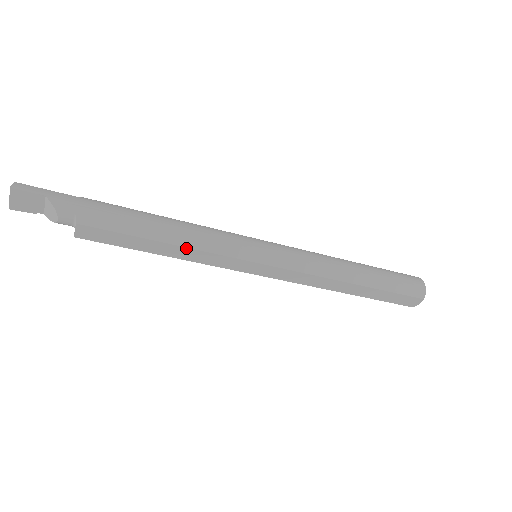
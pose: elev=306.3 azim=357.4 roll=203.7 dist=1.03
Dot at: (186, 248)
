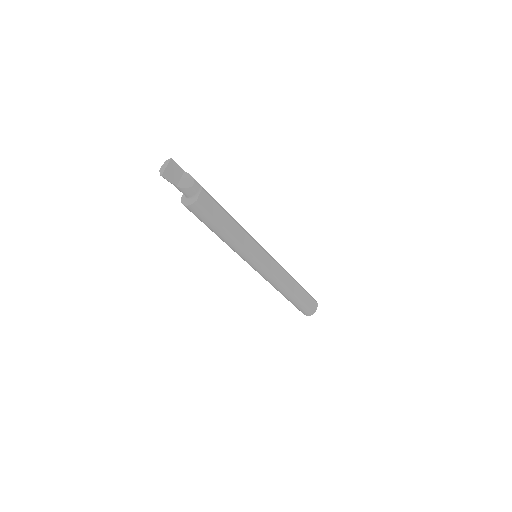
Dot at: (240, 228)
